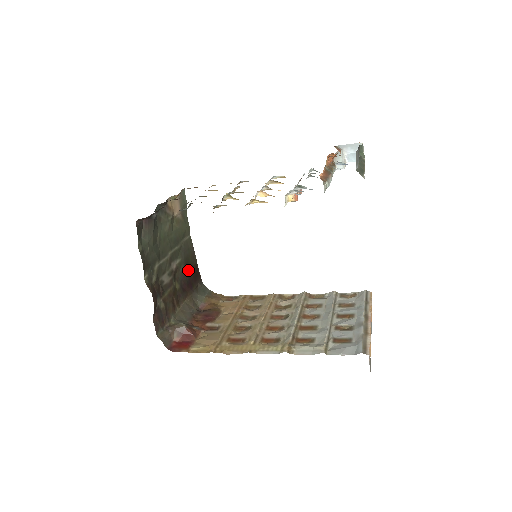
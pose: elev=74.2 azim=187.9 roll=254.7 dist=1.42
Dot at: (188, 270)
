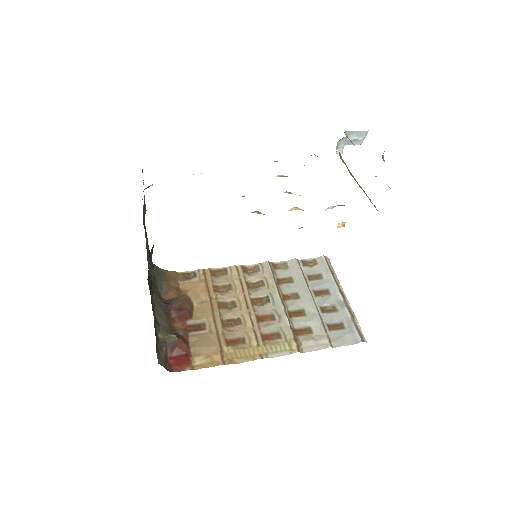
Dot at: occluded
